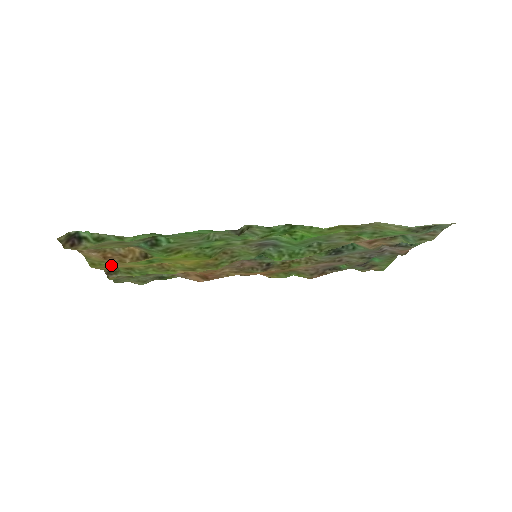
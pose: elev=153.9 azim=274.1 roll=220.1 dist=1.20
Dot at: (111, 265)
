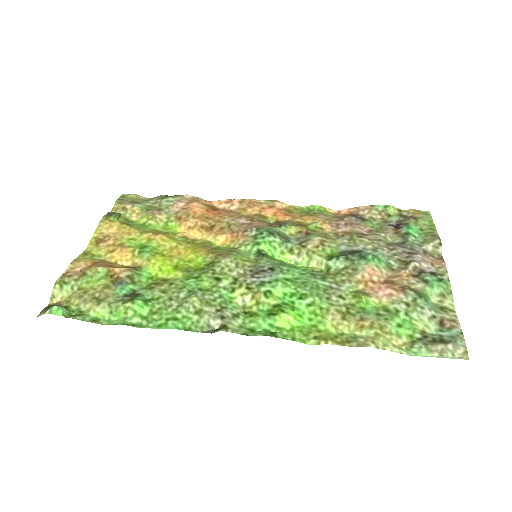
Dot at: (105, 244)
